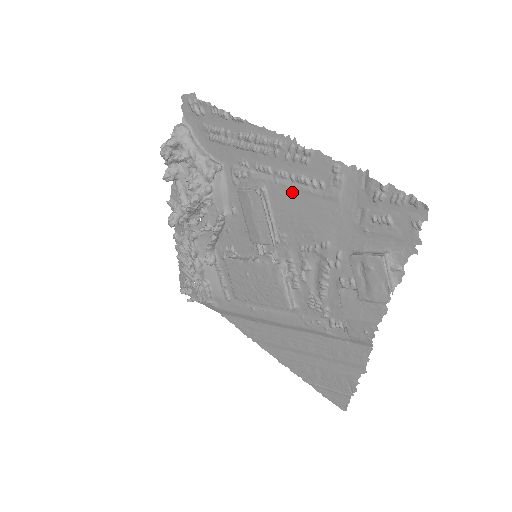
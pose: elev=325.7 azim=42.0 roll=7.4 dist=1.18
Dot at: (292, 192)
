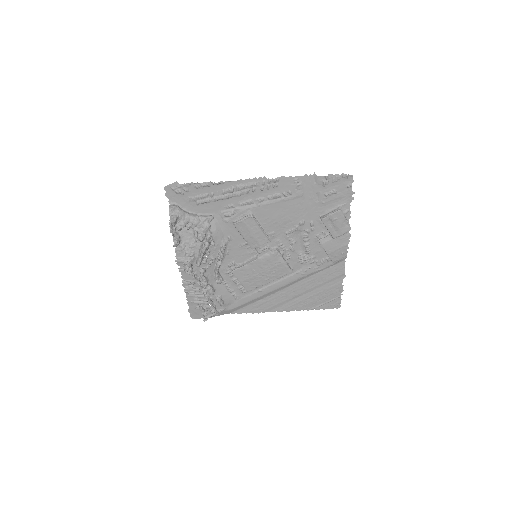
Dot at: (271, 206)
